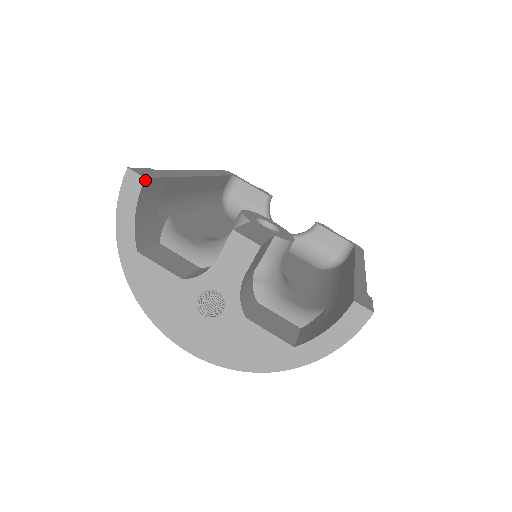
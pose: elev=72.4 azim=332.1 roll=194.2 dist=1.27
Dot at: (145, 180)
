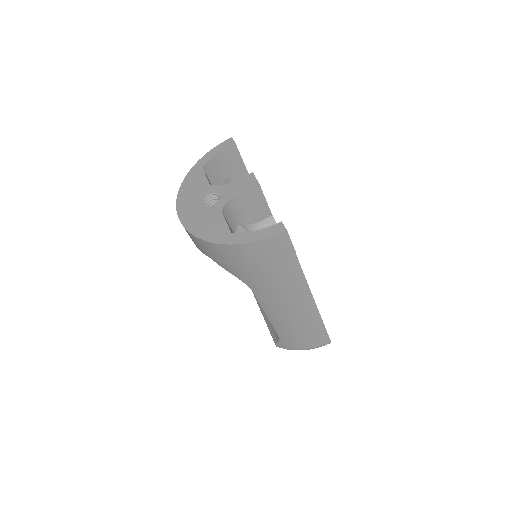
Dot at: (234, 144)
